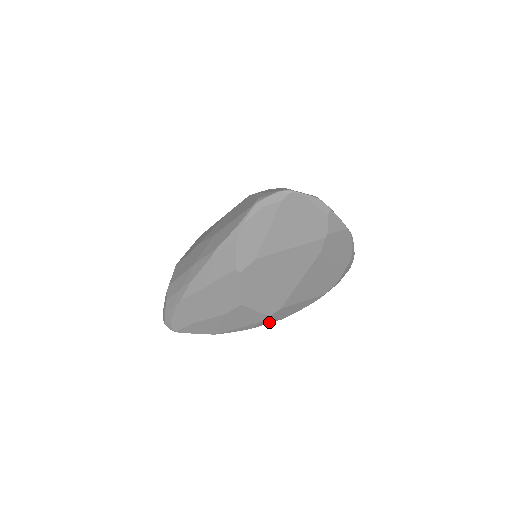
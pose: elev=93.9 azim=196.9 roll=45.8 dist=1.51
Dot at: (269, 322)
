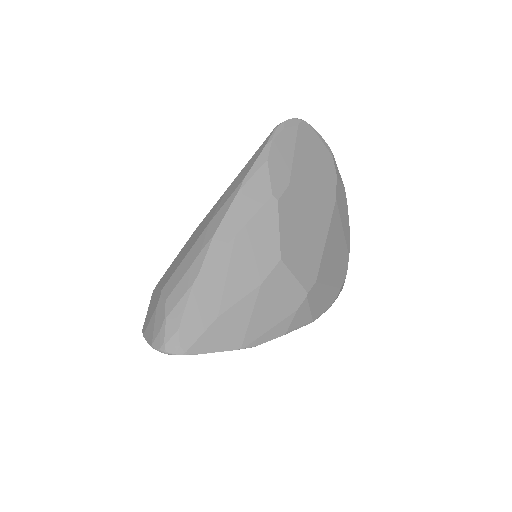
Dot at: (302, 322)
